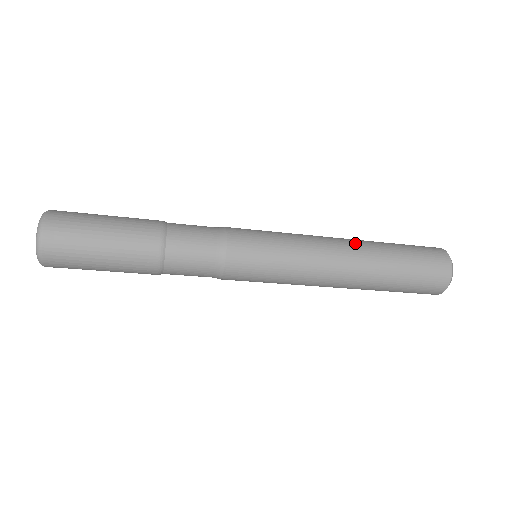
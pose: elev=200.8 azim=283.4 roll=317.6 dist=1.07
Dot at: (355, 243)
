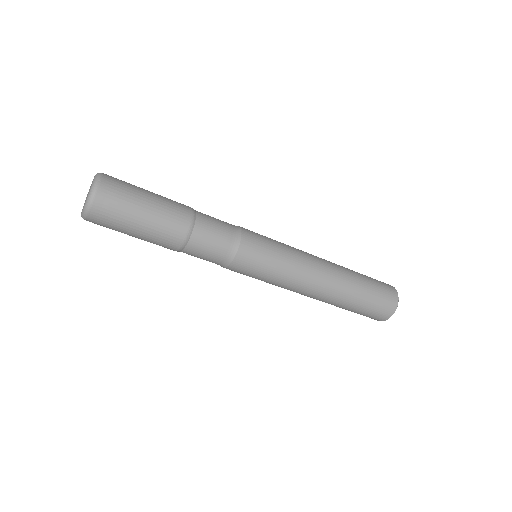
Dot at: (334, 266)
